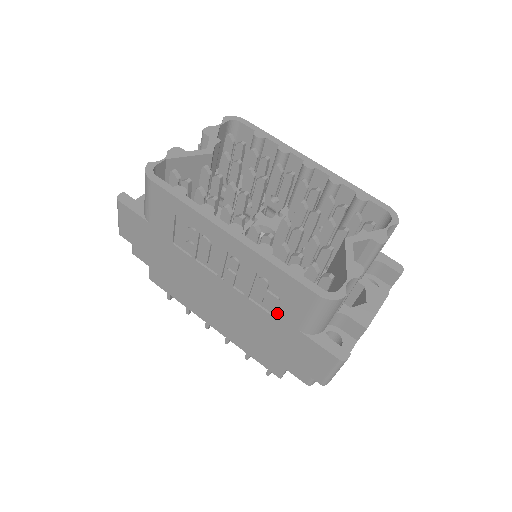
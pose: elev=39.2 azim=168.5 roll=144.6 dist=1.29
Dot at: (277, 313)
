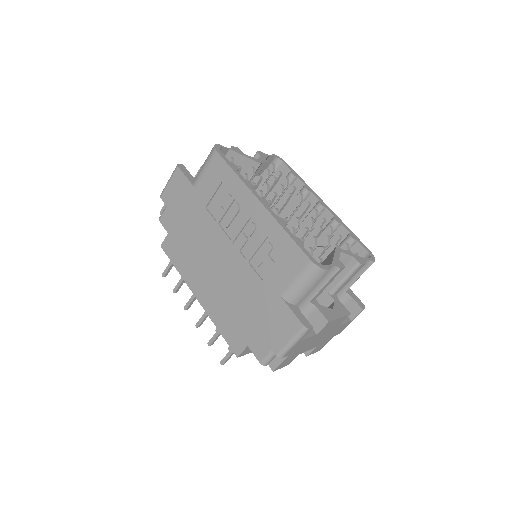
Dot at: (268, 277)
